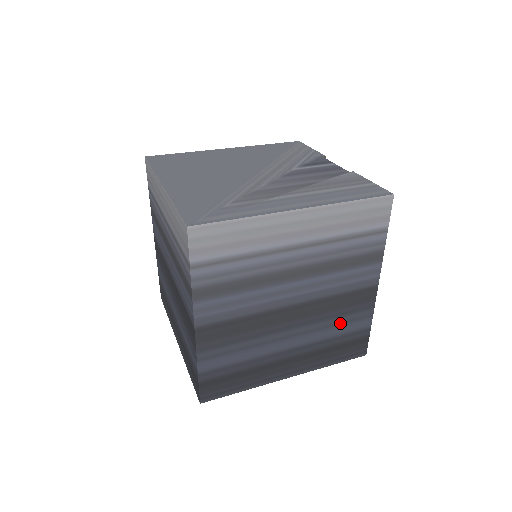
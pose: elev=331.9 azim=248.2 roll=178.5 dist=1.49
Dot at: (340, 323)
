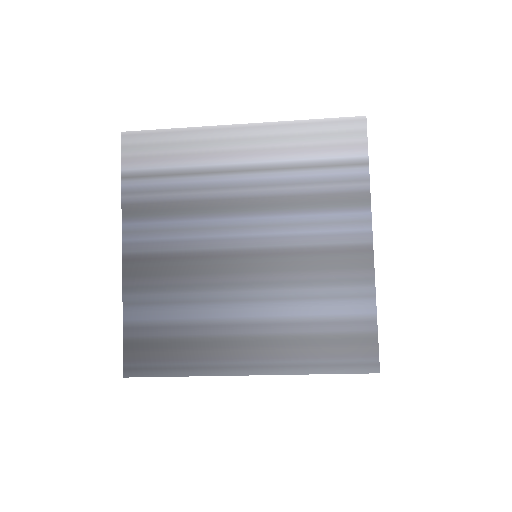
Dot at: (320, 297)
